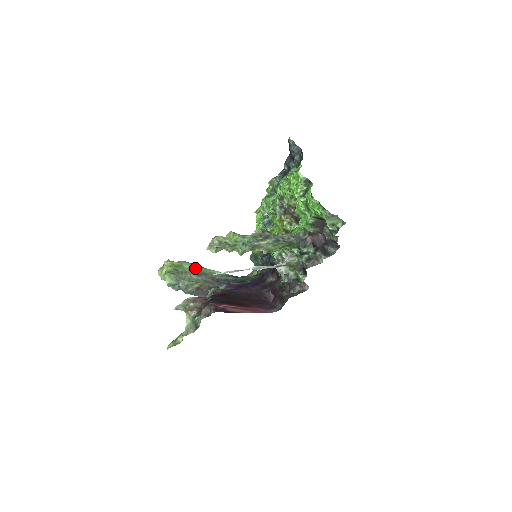
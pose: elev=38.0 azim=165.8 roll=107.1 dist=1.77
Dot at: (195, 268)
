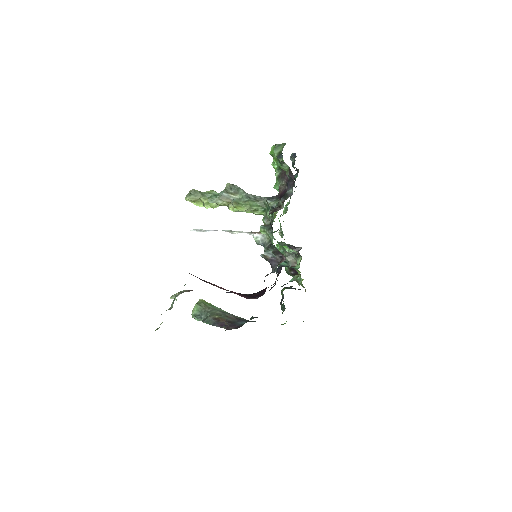
Dot at: (225, 311)
